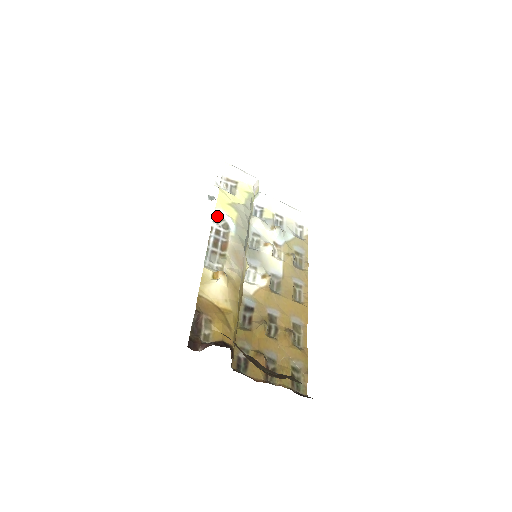
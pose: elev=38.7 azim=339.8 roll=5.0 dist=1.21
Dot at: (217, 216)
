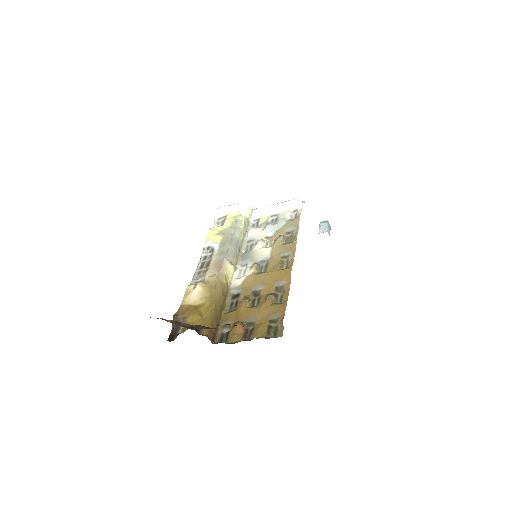
Dot at: (206, 248)
